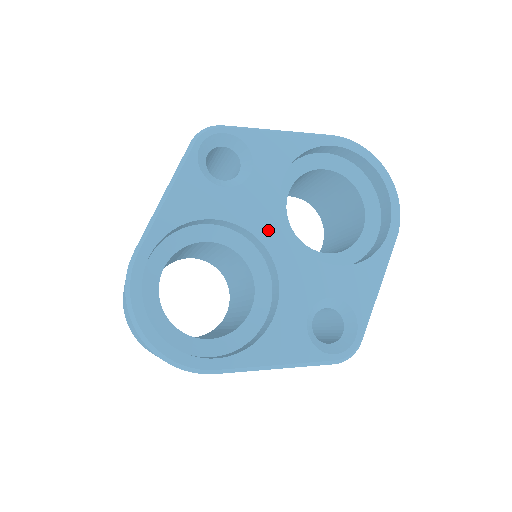
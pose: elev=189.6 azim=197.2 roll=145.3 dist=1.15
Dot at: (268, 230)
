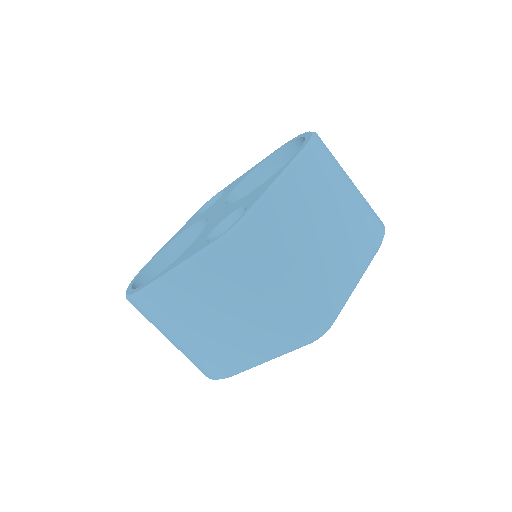
Dot at: (214, 211)
